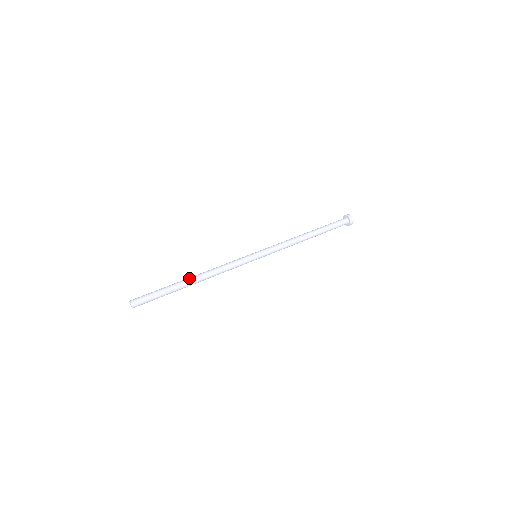
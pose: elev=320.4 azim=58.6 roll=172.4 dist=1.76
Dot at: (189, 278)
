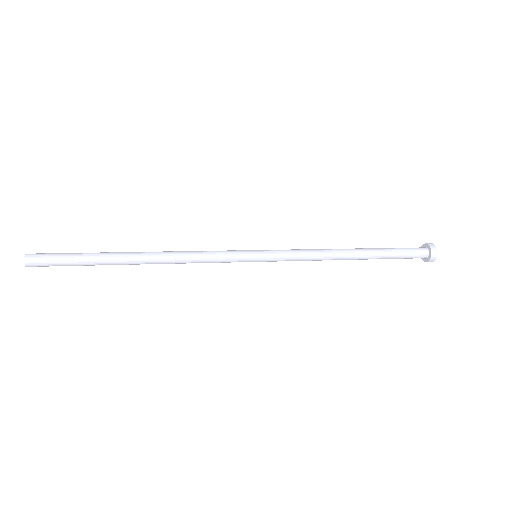
Dot at: (134, 253)
